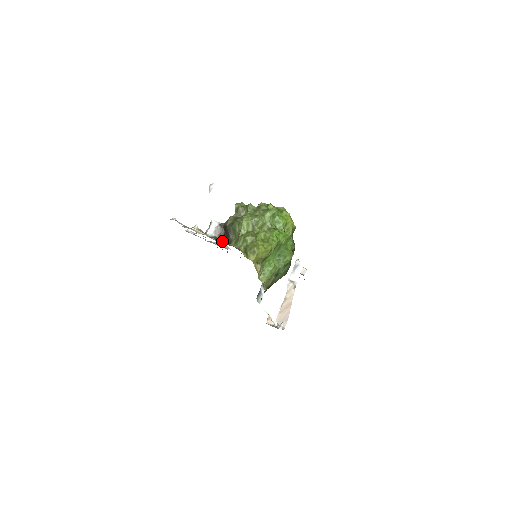
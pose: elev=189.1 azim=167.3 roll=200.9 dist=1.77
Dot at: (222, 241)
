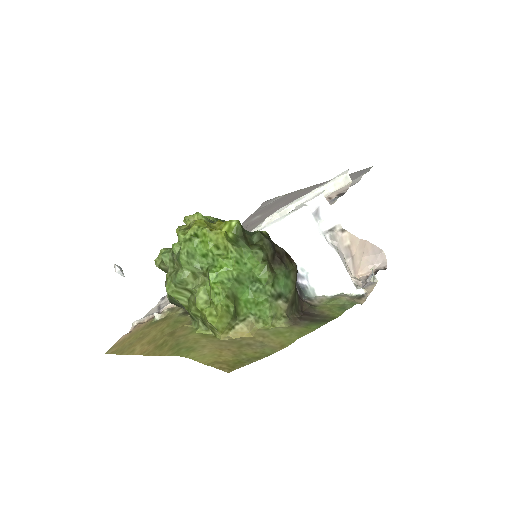
Dot at: occluded
